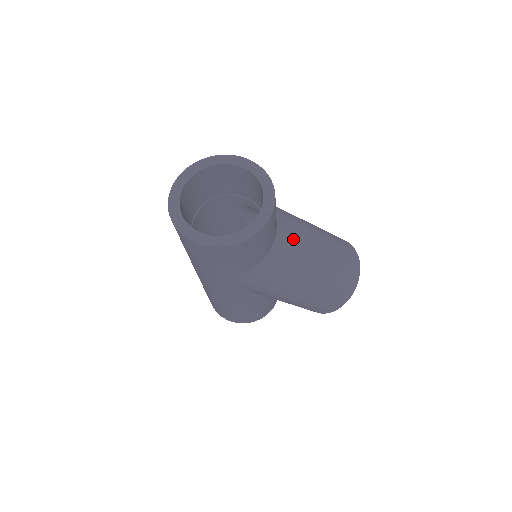
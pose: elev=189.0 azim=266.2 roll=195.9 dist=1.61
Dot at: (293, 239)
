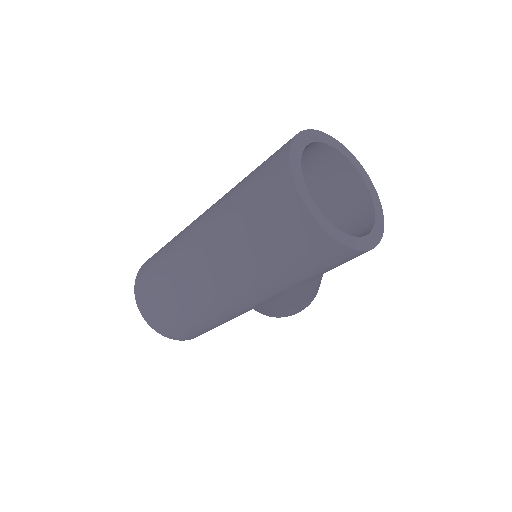
Dot at: occluded
